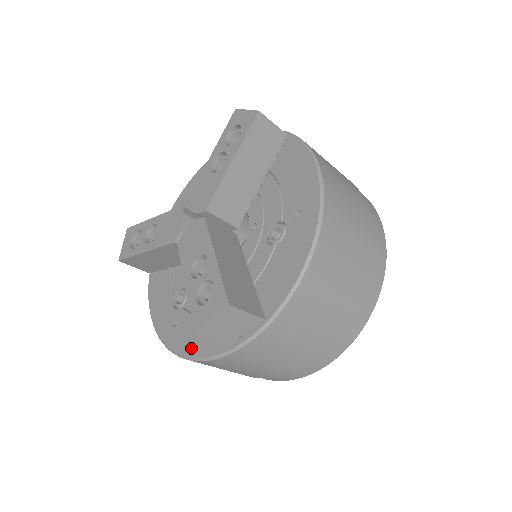
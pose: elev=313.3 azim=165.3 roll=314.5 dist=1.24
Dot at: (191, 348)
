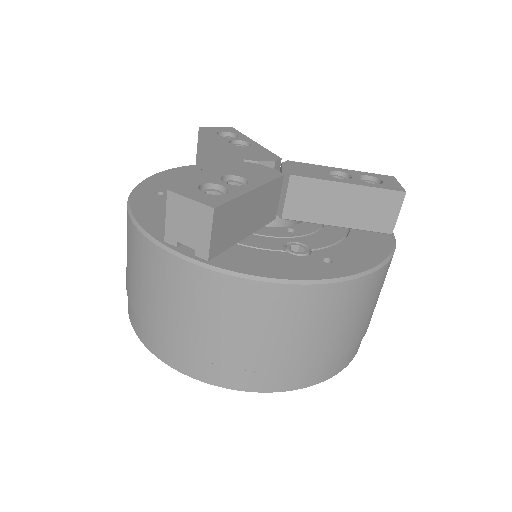
Dot at: (142, 210)
